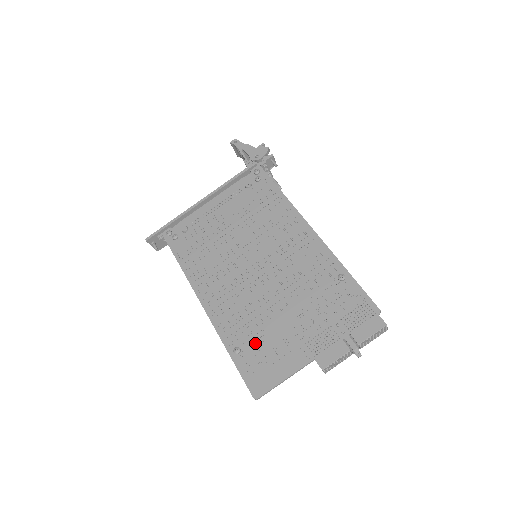
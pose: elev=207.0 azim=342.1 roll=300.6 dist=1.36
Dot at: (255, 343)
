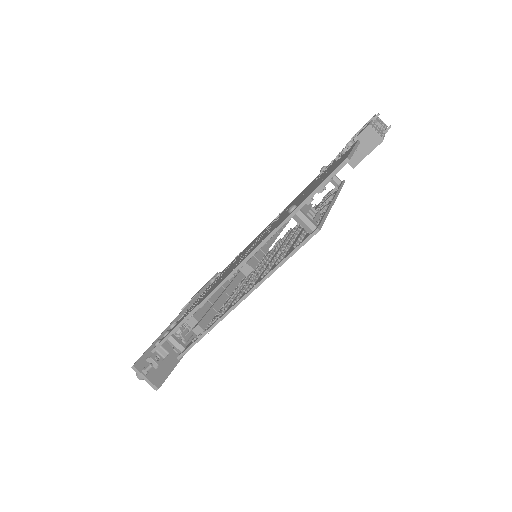
Dot at: (303, 198)
